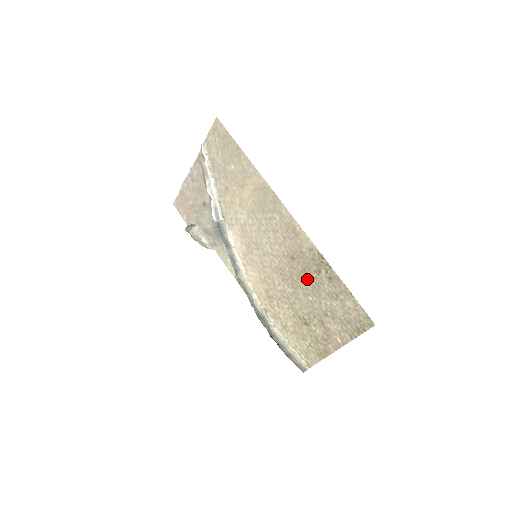
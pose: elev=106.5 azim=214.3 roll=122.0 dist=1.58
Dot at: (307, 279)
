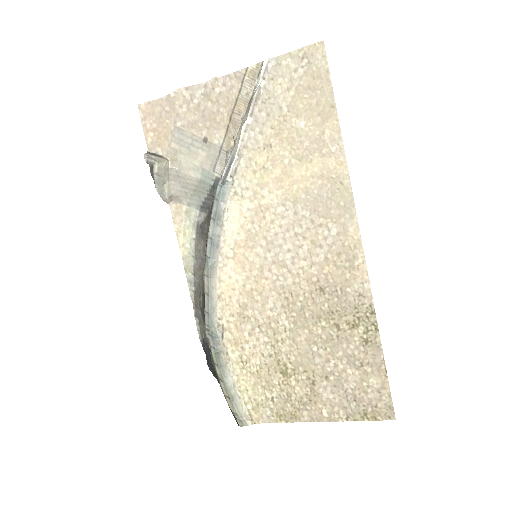
Dot at: (327, 325)
